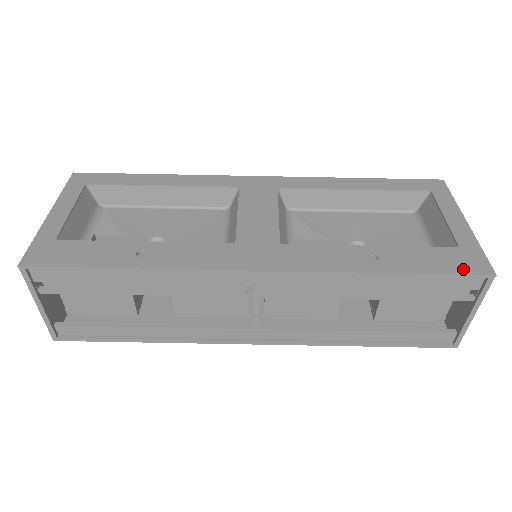
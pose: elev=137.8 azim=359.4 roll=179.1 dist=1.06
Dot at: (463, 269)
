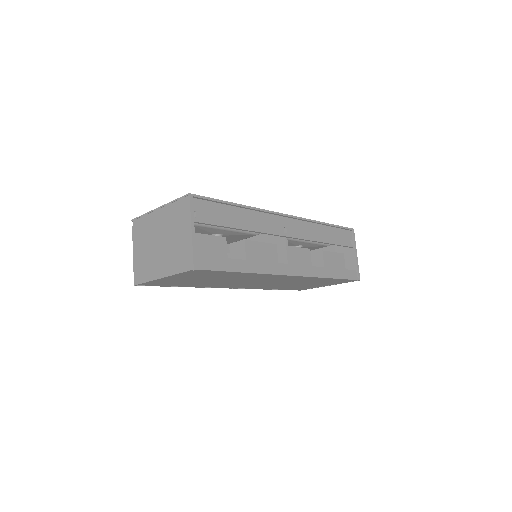
Dot at: occluded
